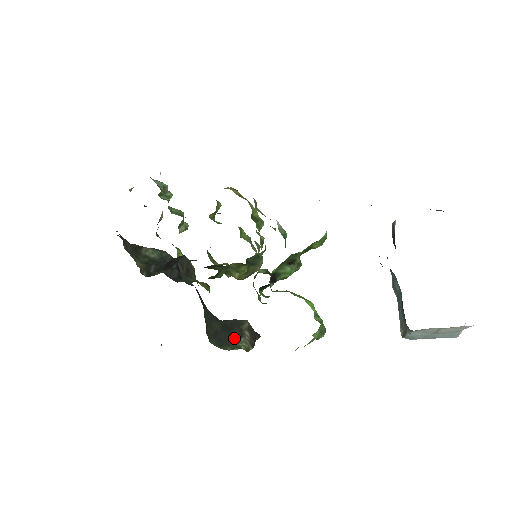
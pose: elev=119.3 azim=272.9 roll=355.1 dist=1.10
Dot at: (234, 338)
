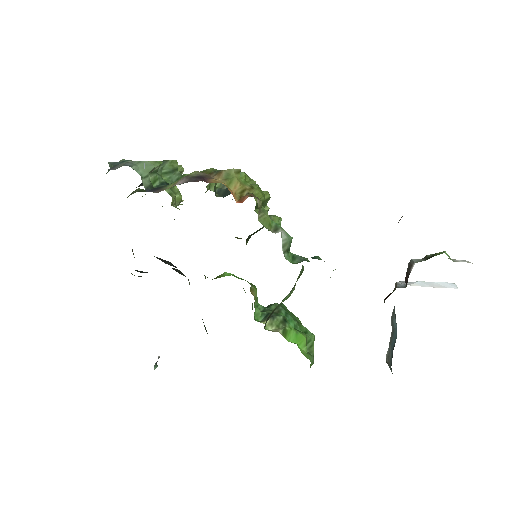
Dot at: occluded
